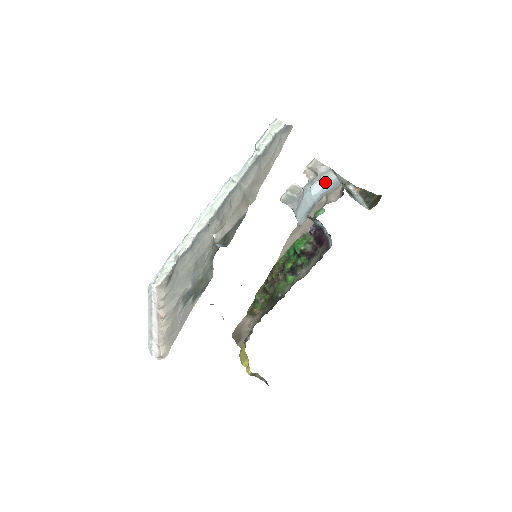
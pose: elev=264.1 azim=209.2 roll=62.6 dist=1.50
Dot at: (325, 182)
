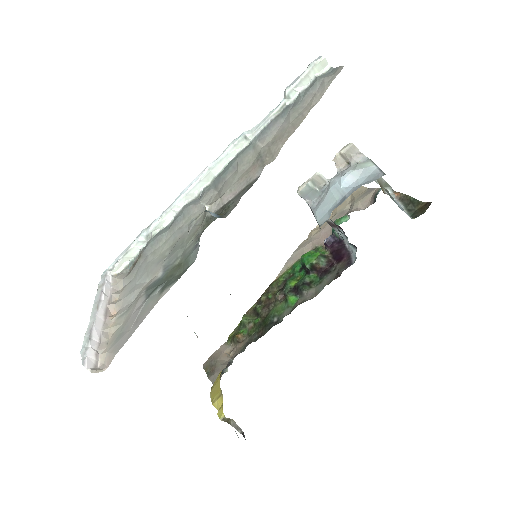
Dot at: (361, 173)
